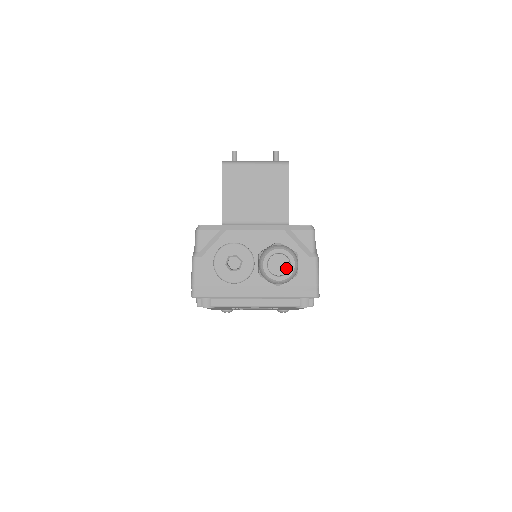
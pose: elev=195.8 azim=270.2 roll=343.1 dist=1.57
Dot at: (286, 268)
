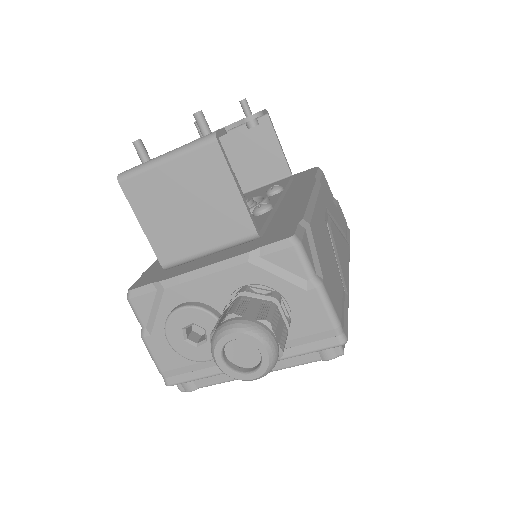
Dot at: occluded
